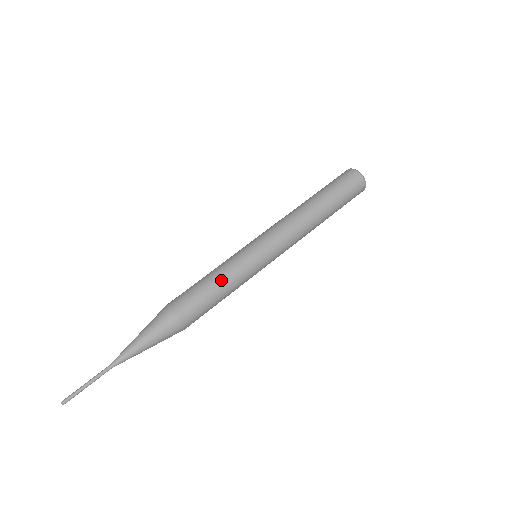
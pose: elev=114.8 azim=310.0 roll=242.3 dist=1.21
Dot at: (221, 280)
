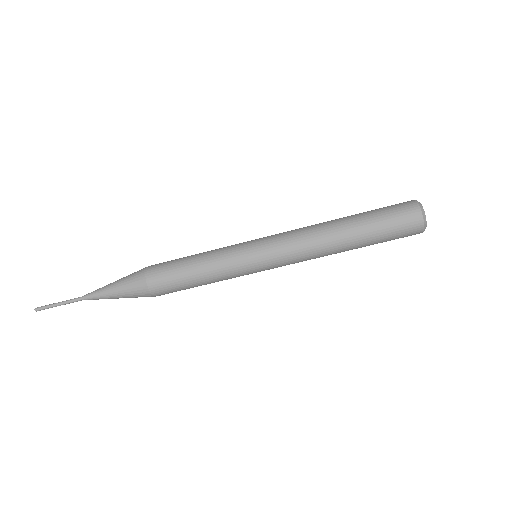
Dot at: occluded
